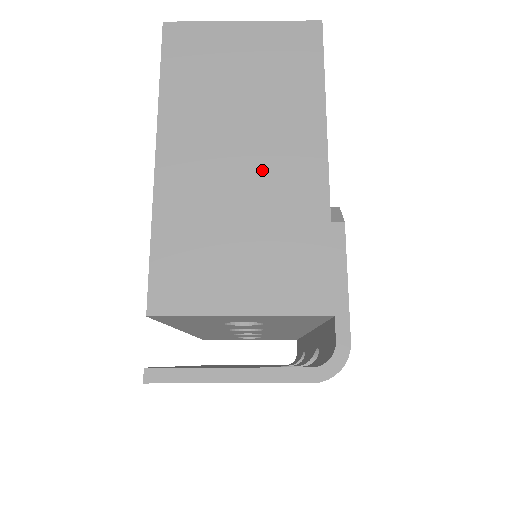
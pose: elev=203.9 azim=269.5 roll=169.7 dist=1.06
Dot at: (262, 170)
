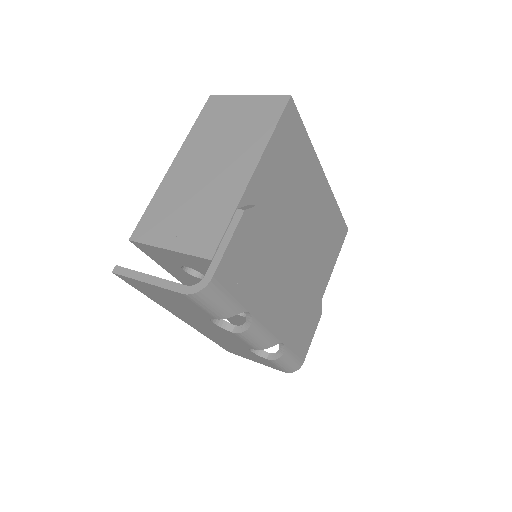
Dot at: (217, 175)
